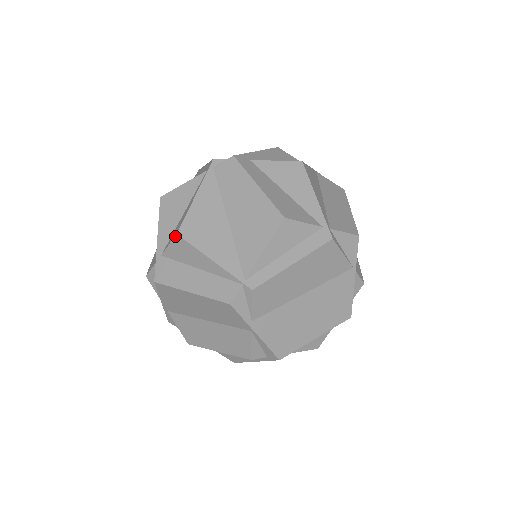
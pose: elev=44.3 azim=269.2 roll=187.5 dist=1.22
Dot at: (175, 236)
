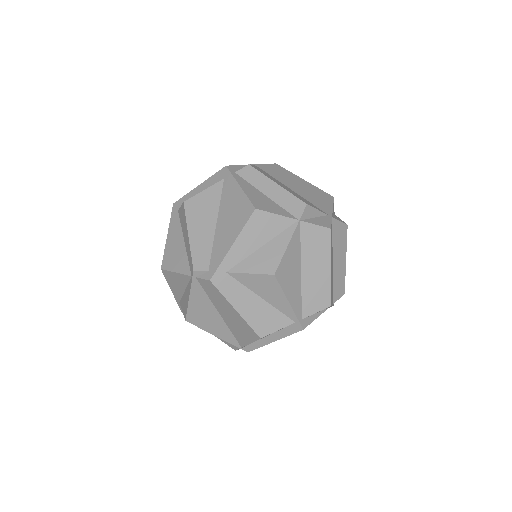
Dot at: (185, 319)
